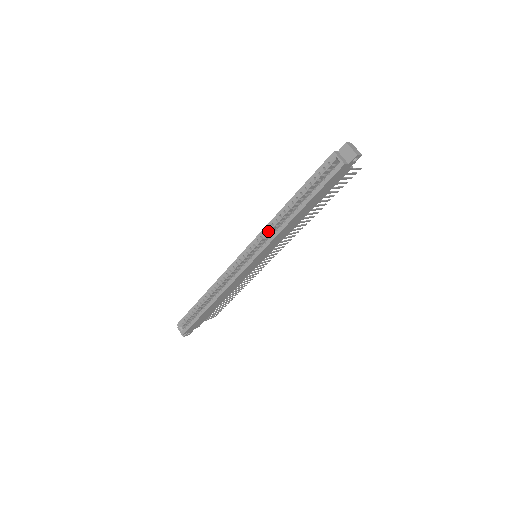
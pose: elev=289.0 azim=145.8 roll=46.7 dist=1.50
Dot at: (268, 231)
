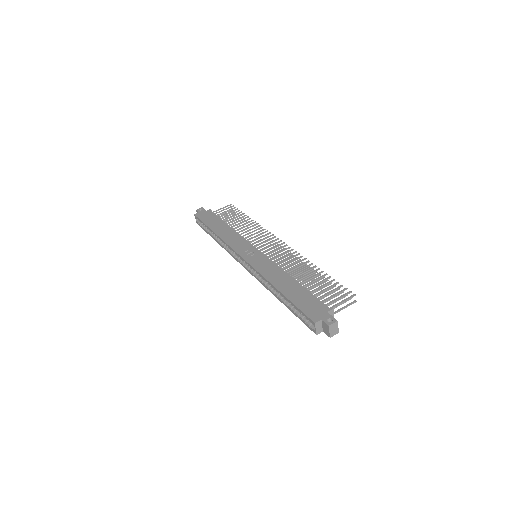
Dot at: (261, 276)
